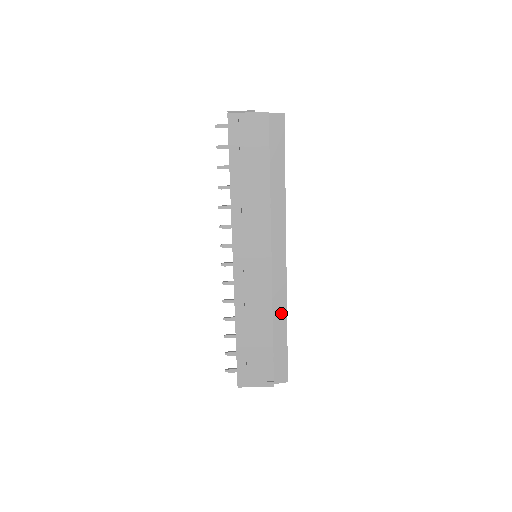
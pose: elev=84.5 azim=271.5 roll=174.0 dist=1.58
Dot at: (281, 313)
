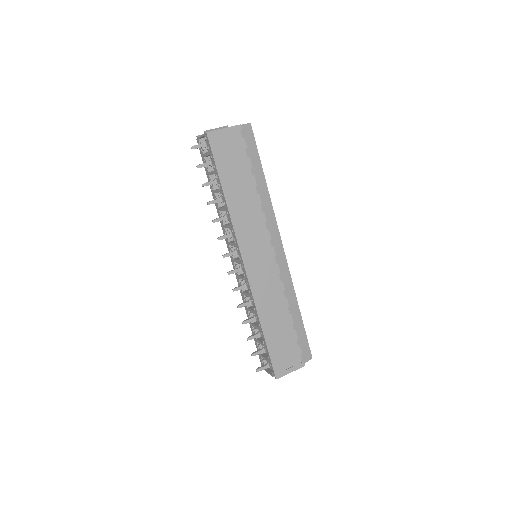
Dot at: (292, 299)
